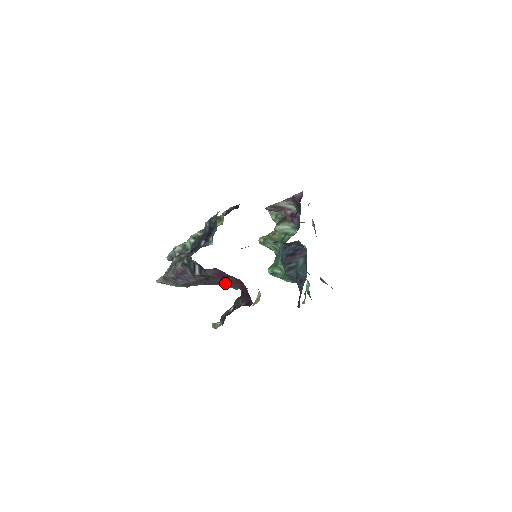
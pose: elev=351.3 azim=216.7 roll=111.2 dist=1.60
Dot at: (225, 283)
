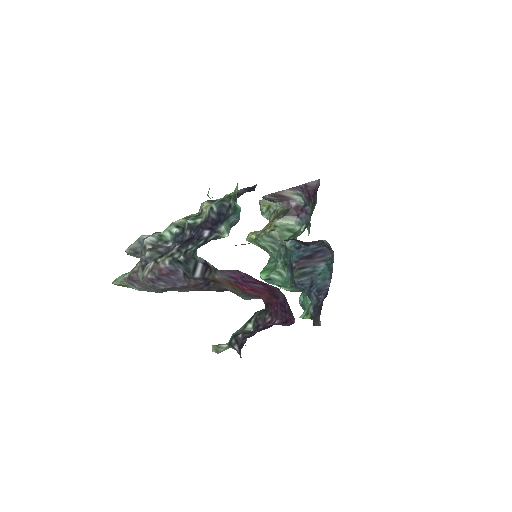
Dot at: (236, 291)
